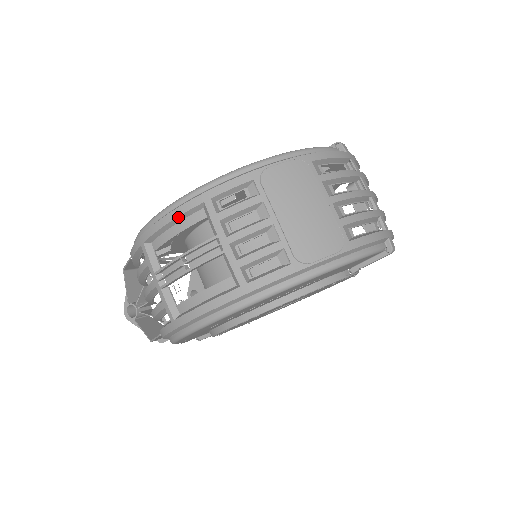
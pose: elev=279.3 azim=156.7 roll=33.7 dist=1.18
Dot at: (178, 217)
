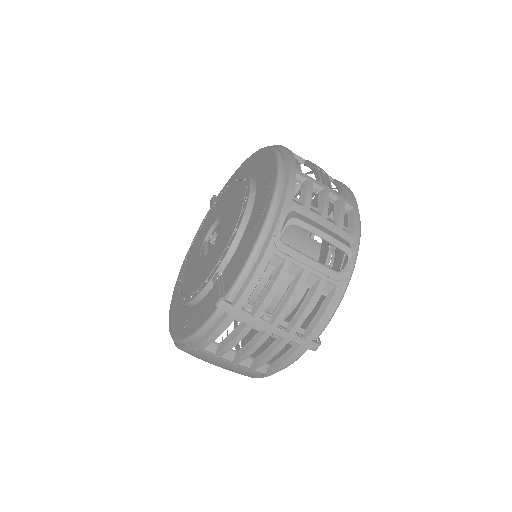
Dot at: occluded
